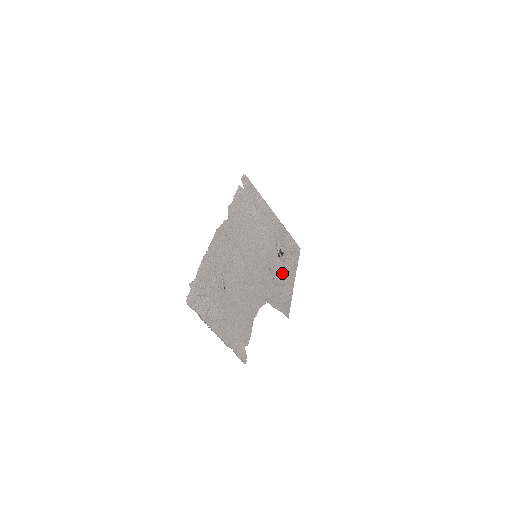
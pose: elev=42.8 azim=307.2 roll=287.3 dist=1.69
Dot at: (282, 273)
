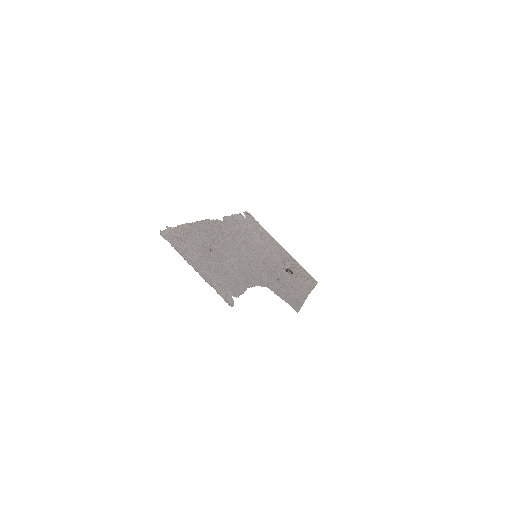
Dot at: (291, 283)
